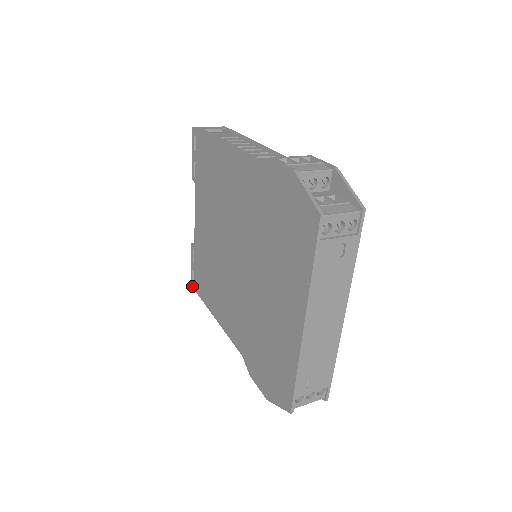
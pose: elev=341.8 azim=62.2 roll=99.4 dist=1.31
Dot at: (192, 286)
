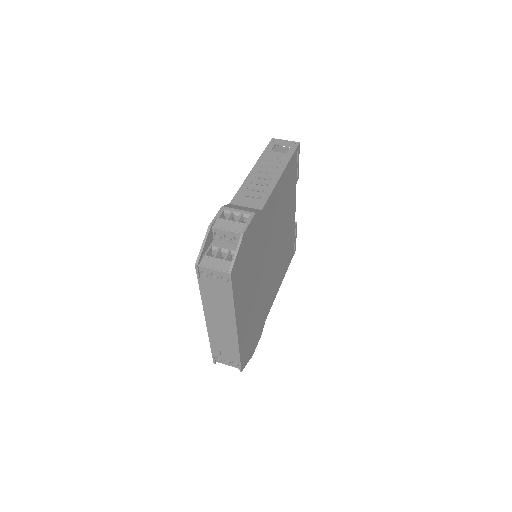
Dot at: occluded
